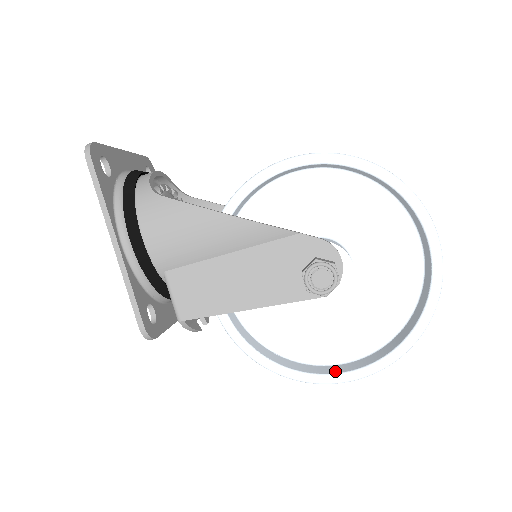
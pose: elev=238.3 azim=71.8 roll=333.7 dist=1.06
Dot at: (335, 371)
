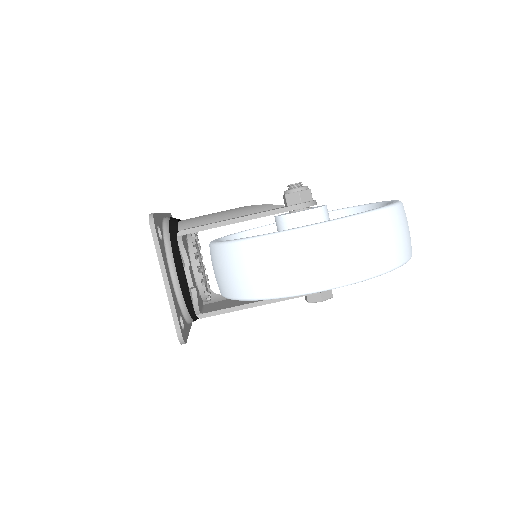
Dot at: occluded
